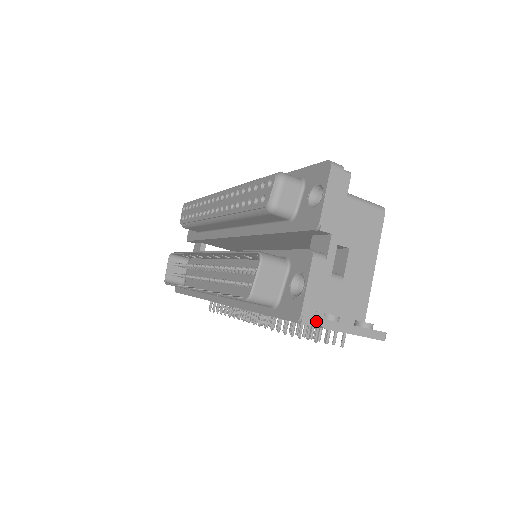
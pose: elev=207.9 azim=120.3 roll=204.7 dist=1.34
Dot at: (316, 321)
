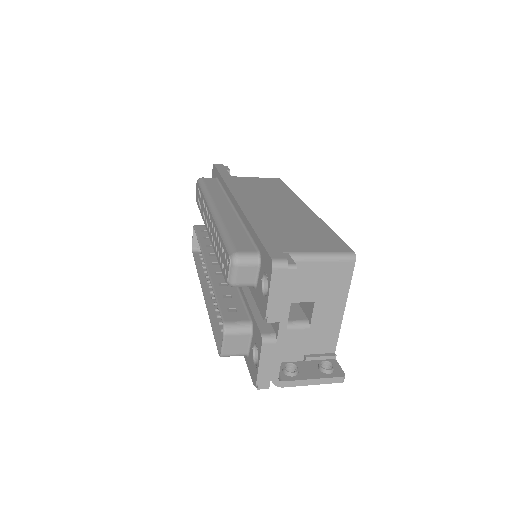
Dot at: (273, 383)
